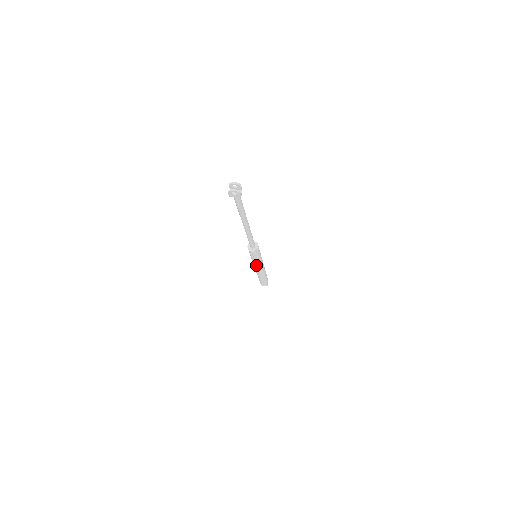
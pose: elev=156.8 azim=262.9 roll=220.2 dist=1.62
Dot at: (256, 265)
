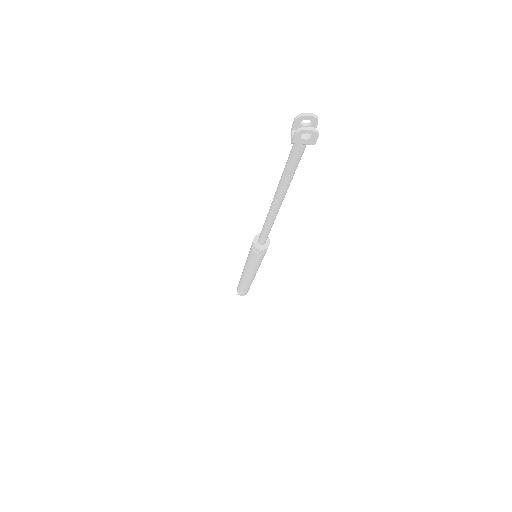
Dot at: (251, 269)
